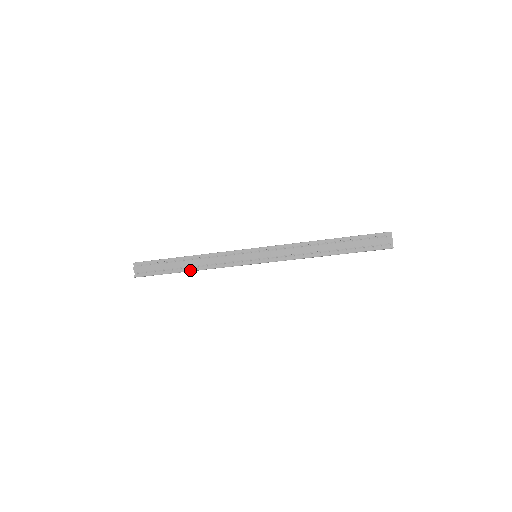
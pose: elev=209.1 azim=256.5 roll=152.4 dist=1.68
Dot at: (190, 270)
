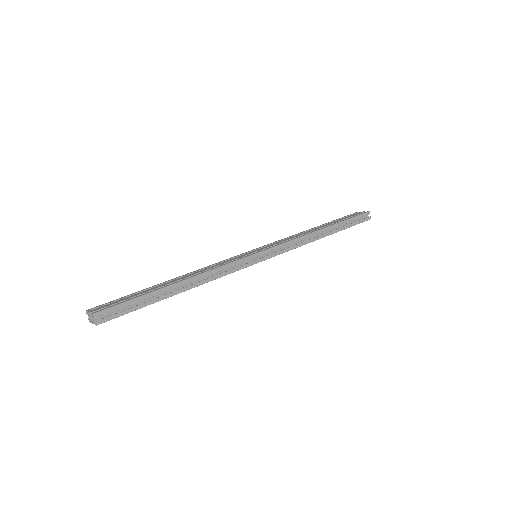
Dot at: occluded
